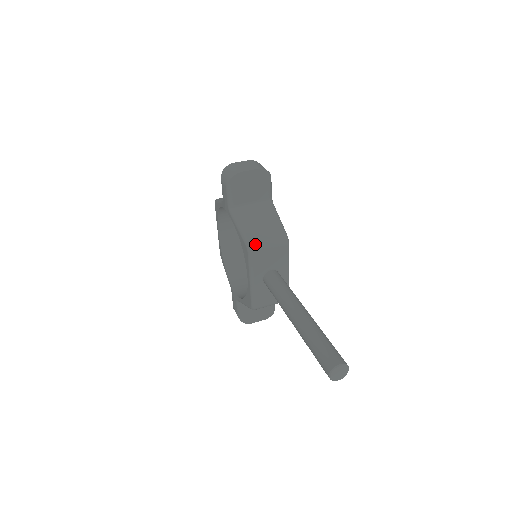
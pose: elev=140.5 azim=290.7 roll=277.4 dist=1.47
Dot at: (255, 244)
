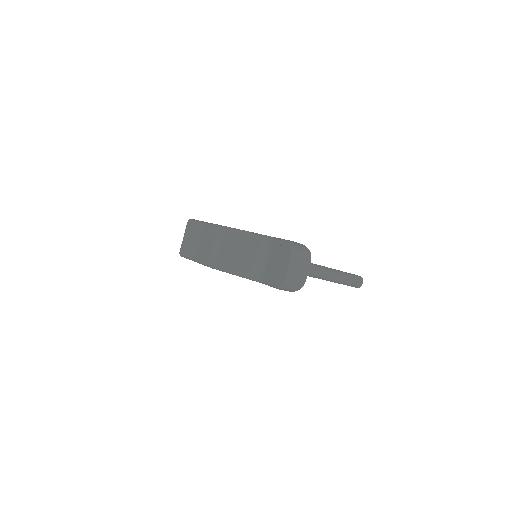
Dot at: occluded
